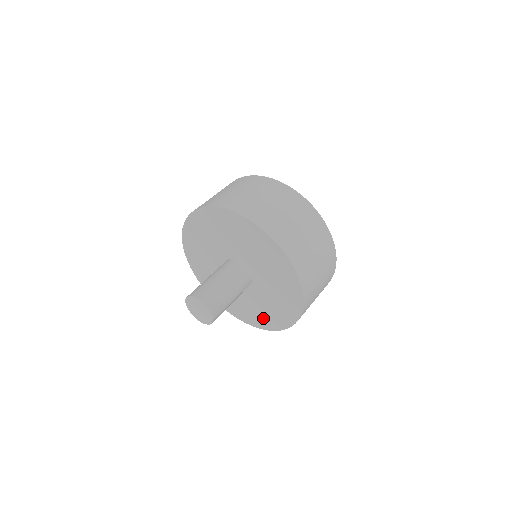
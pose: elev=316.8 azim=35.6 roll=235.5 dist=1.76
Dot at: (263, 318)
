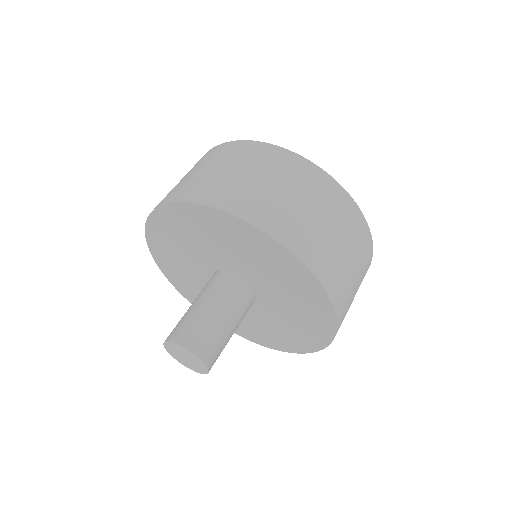
Dot at: (264, 336)
